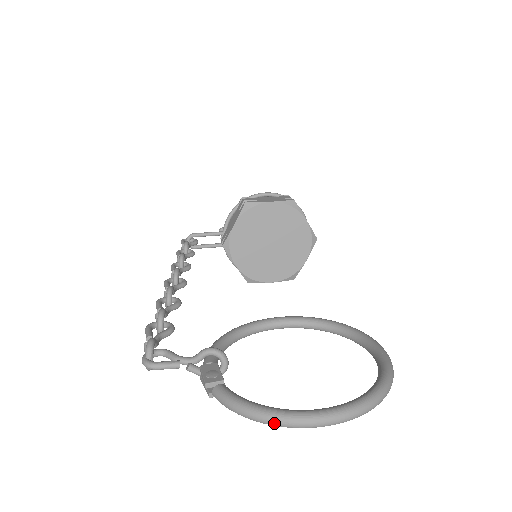
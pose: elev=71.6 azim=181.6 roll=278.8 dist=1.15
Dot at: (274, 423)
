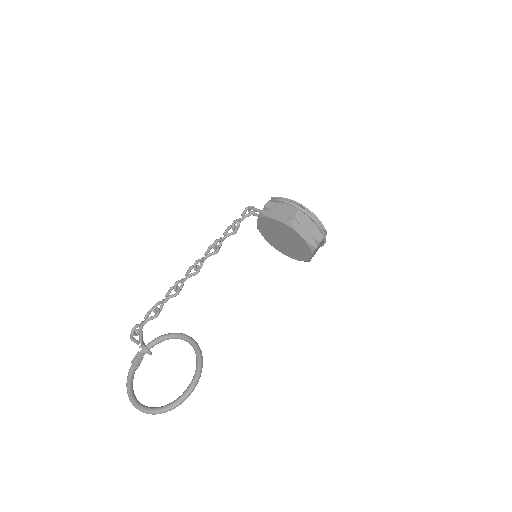
Dot at: (129, 396)
